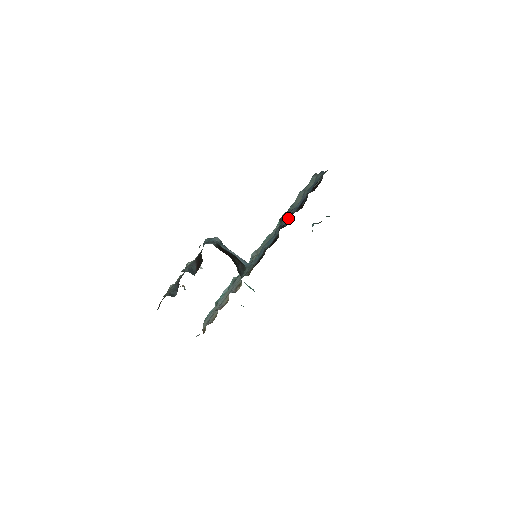
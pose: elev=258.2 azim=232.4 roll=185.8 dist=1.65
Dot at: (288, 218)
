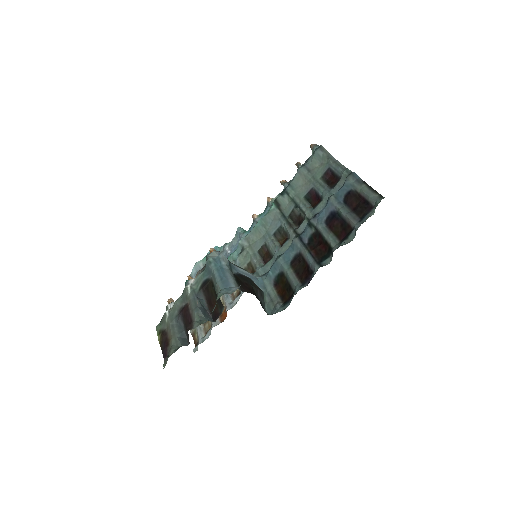
Dot at: (311, 231)
